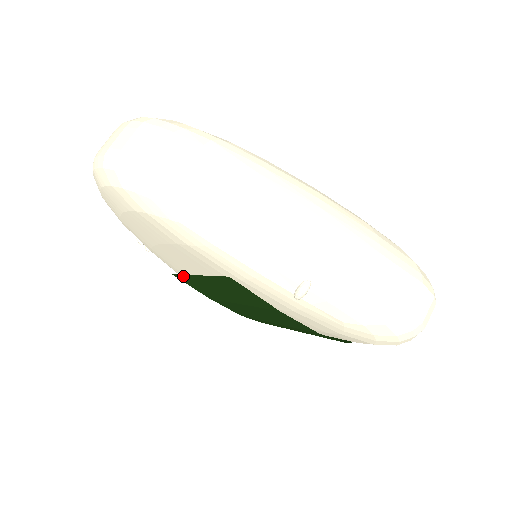
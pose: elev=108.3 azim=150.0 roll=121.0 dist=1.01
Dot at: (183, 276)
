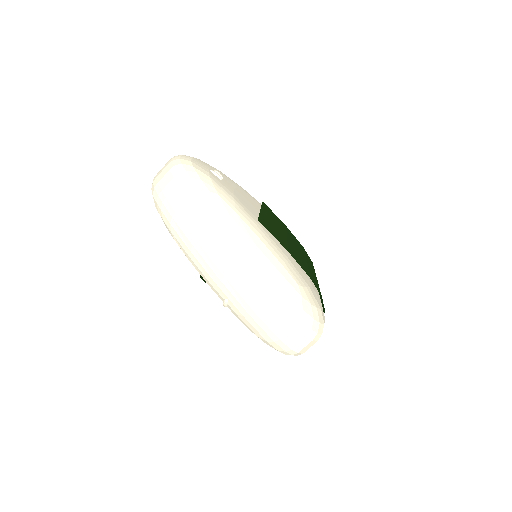
Dot at: occluded
